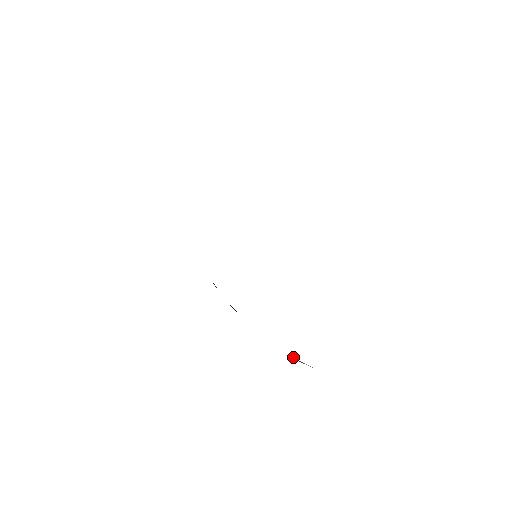
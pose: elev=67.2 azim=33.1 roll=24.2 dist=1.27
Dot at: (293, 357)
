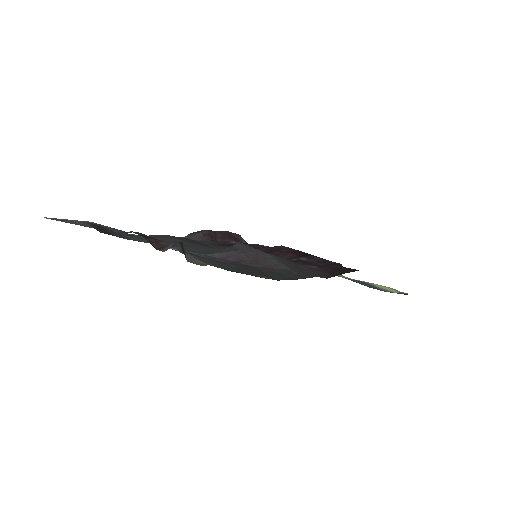
Dot at: occluded
